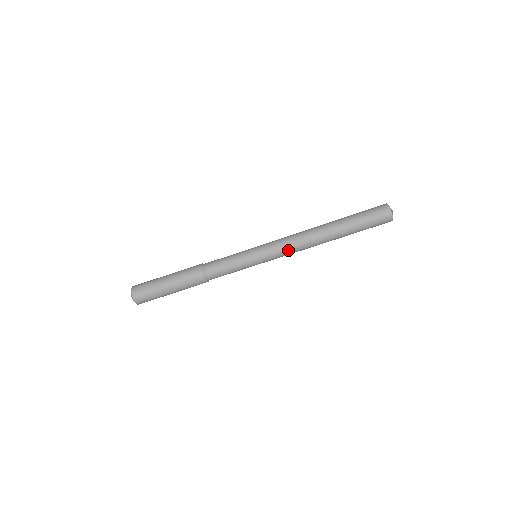
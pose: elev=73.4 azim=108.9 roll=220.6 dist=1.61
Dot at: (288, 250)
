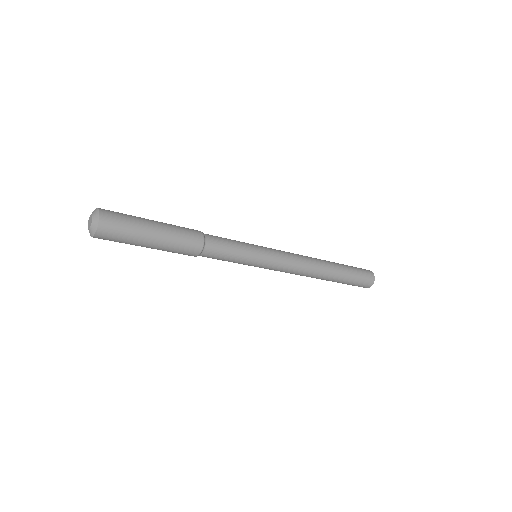
Dot at: occluded
